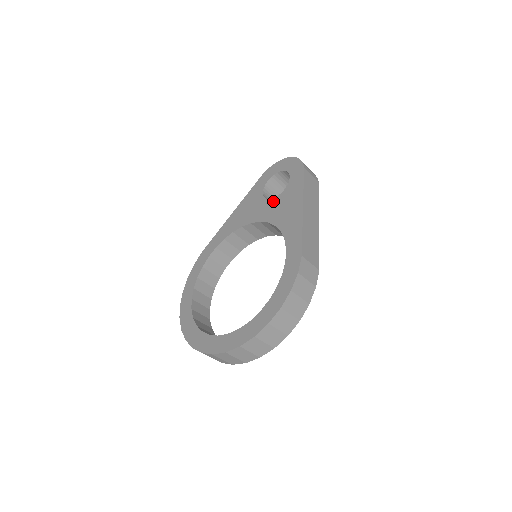
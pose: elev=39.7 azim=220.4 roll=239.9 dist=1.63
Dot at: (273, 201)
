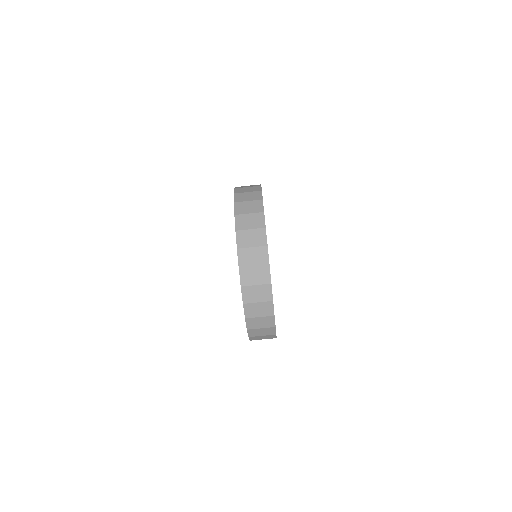
Dot at: occluded
